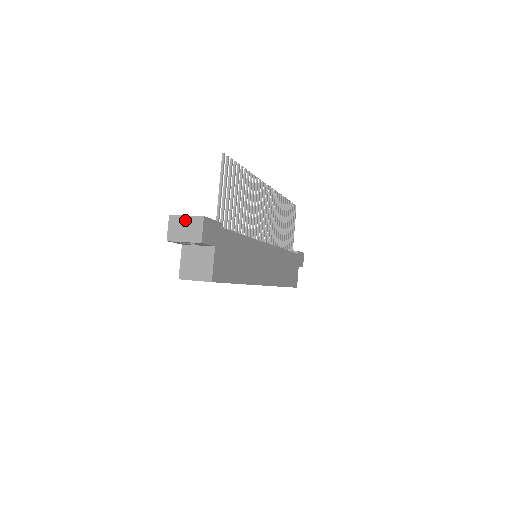
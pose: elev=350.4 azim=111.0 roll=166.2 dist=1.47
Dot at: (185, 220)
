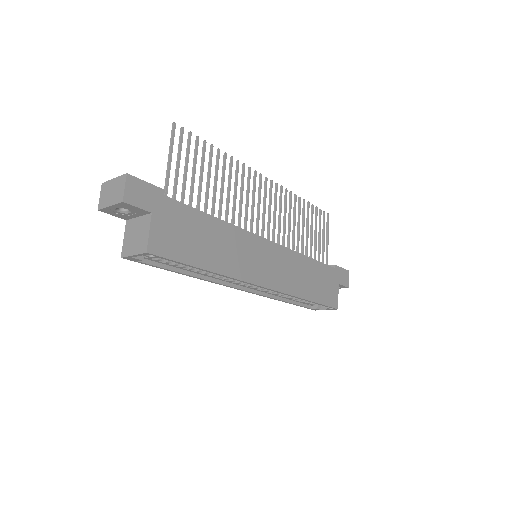
Dot at: (113, 183)
